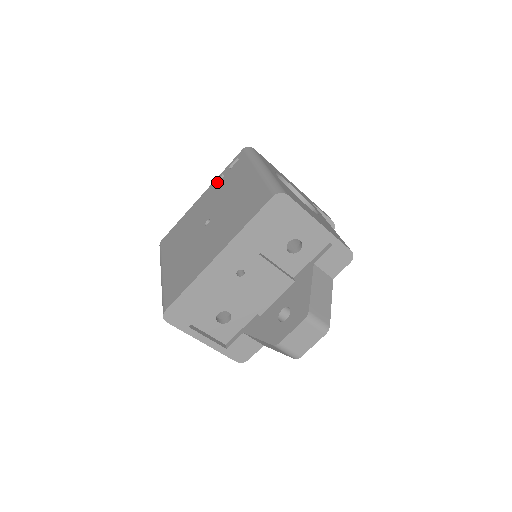
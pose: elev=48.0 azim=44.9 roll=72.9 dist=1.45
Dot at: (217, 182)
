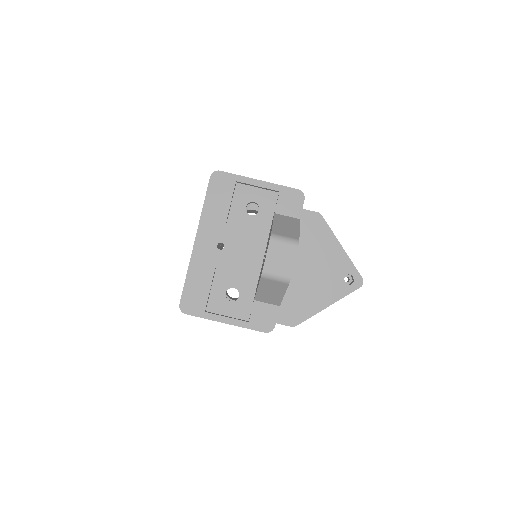
Dot at: occluded
